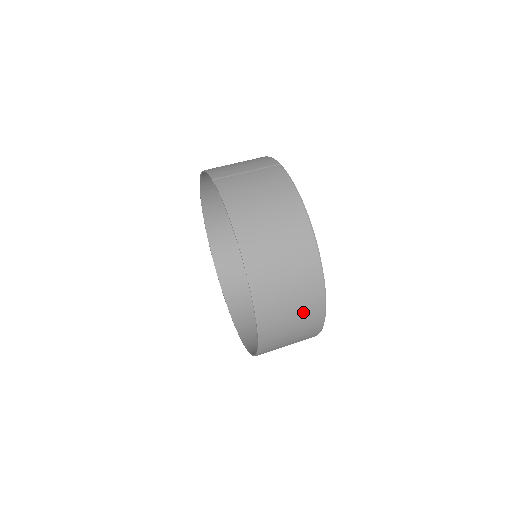
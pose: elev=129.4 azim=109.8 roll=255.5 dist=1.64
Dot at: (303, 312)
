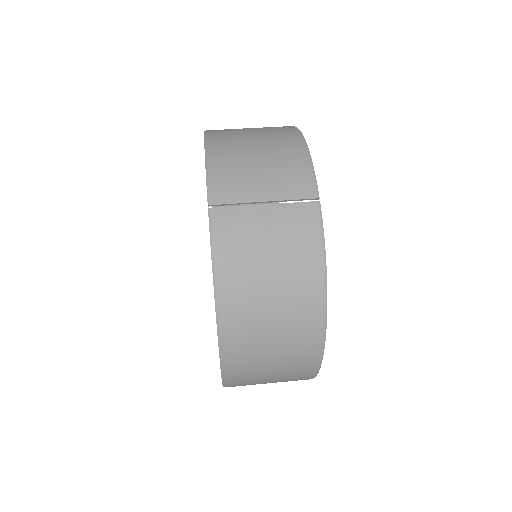
Dot at: (283, 381)
